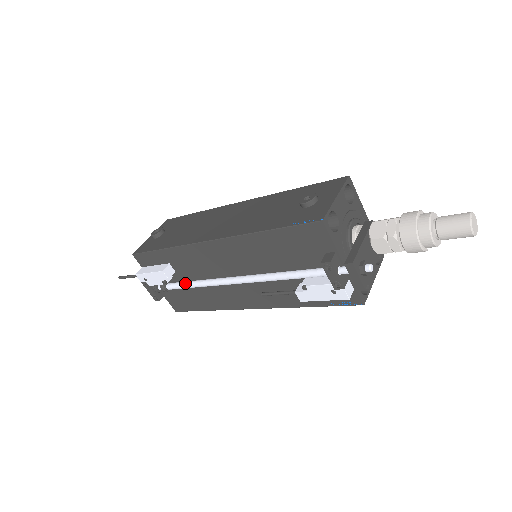
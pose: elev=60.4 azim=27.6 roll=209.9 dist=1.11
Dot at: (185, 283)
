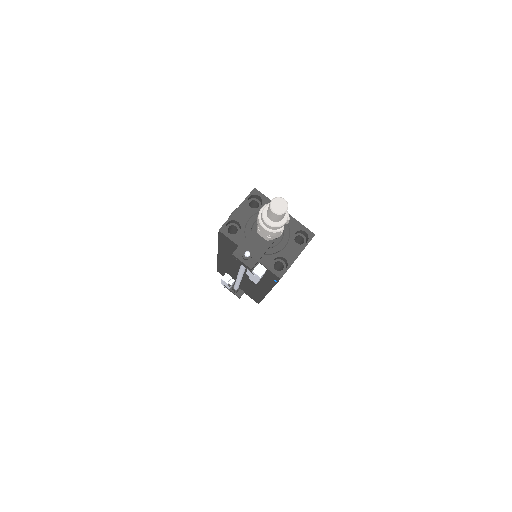
Dot at: occluded
